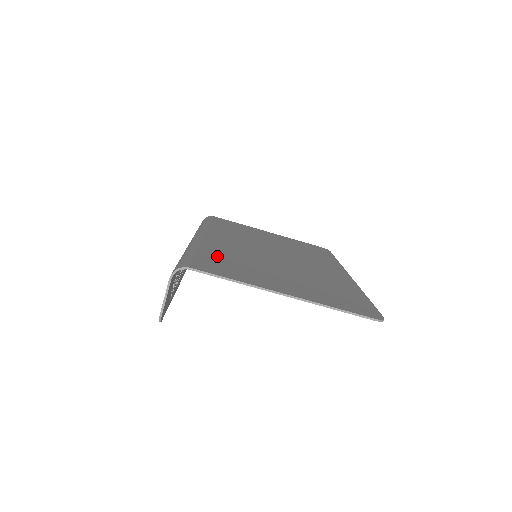
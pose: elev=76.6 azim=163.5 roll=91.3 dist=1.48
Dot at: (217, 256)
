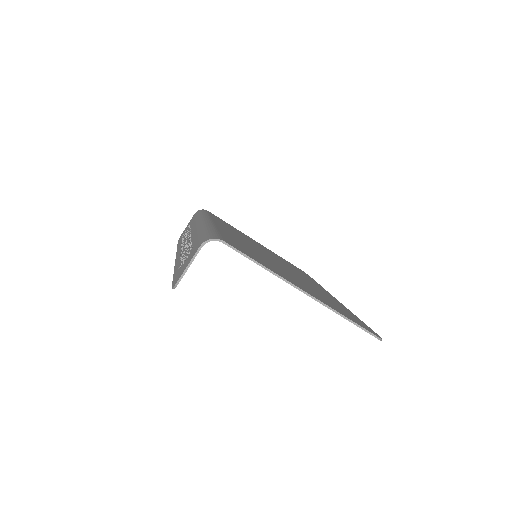
Dot at: occluded
